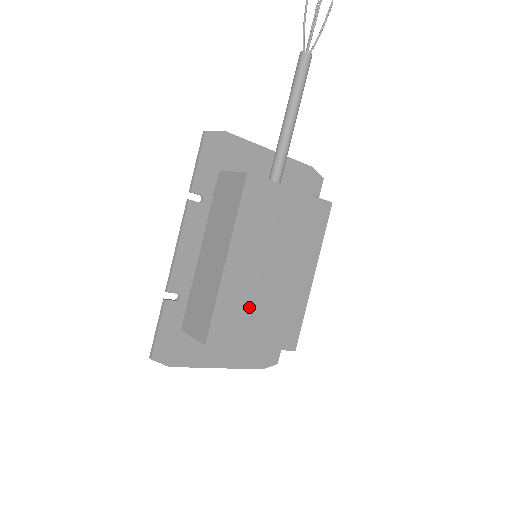
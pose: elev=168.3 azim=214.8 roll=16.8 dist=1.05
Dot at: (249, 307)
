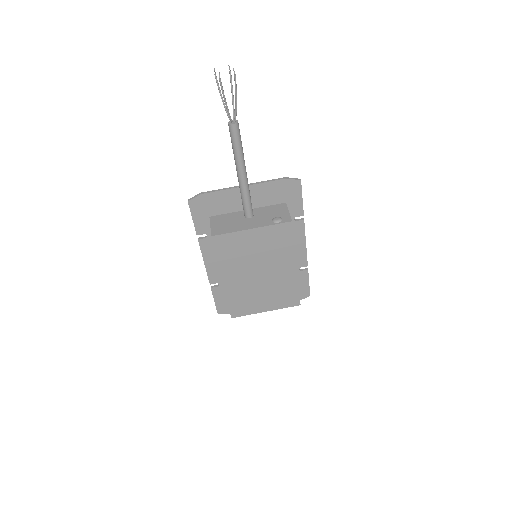
Dot at: (252, 295)
